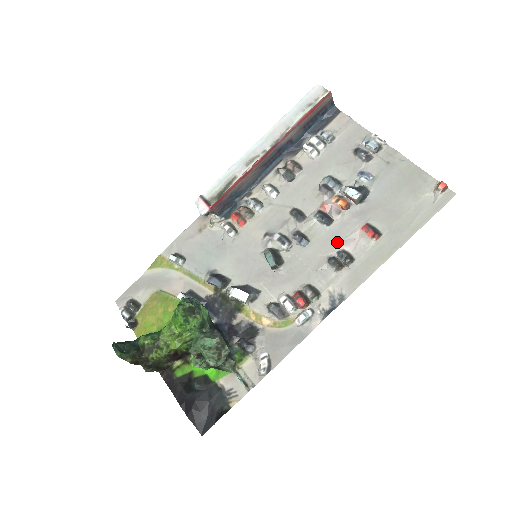
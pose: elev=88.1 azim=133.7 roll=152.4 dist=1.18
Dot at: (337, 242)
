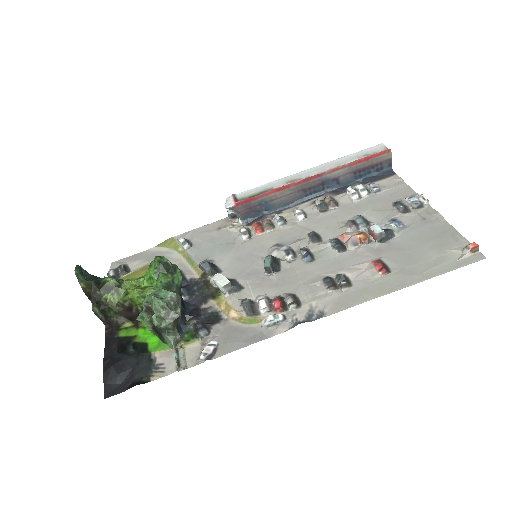
Dot at: (341, 267)
